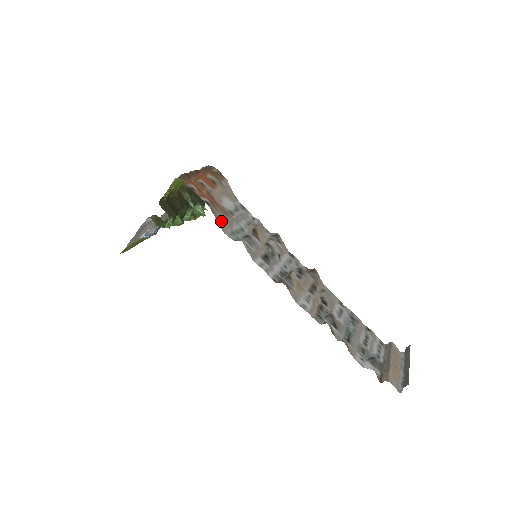
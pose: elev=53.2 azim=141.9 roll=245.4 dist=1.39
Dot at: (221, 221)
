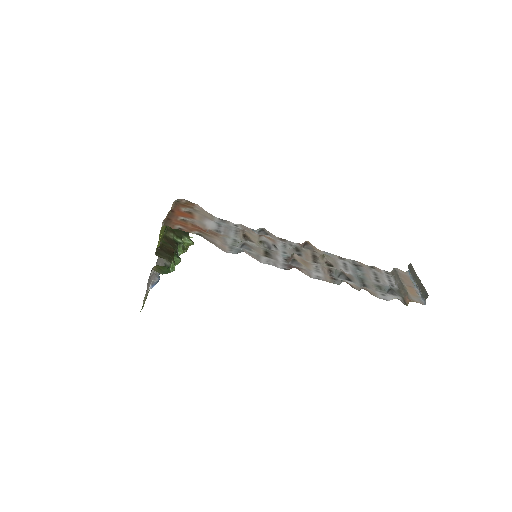
Dot at: (217, 243)
